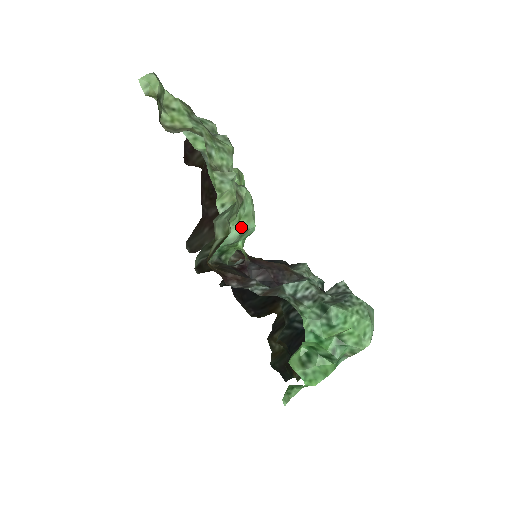
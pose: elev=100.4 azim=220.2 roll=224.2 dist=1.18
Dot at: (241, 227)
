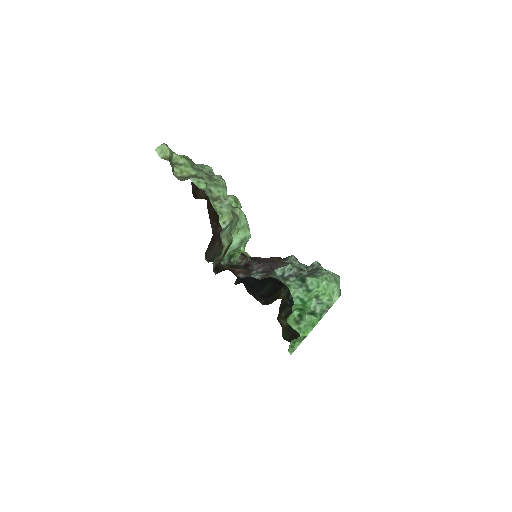
Dot at: (240, 236)
